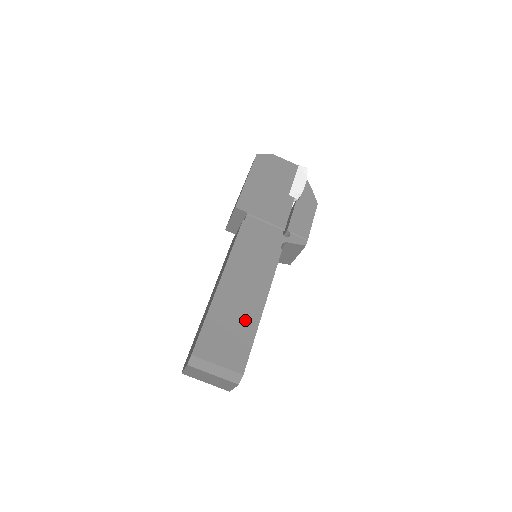
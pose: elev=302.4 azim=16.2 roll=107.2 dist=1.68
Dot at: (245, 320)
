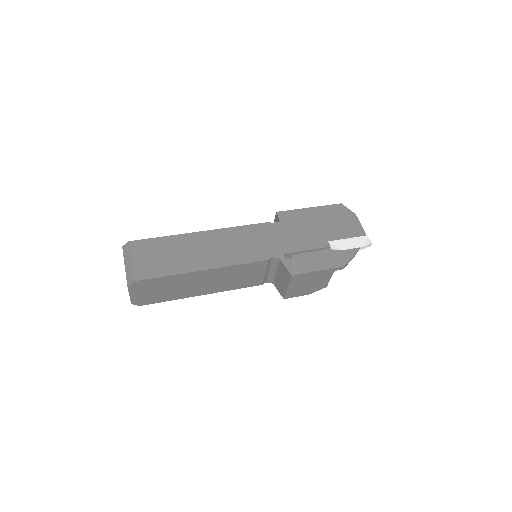
Dot at: (183, 262)
